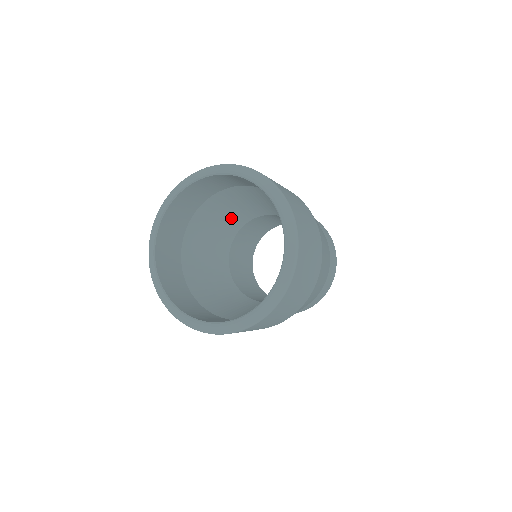
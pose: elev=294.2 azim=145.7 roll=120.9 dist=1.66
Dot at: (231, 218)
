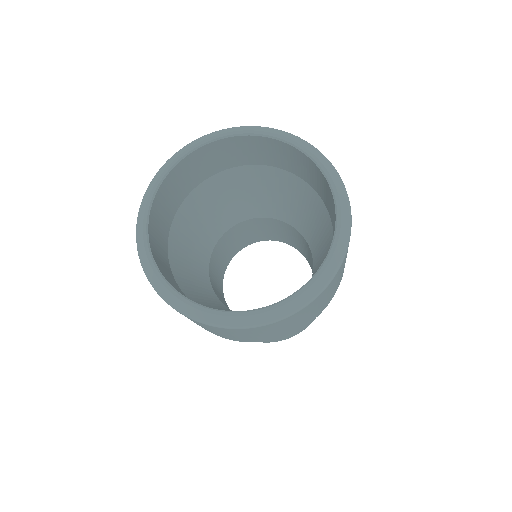
Dot at: (225, 212)
